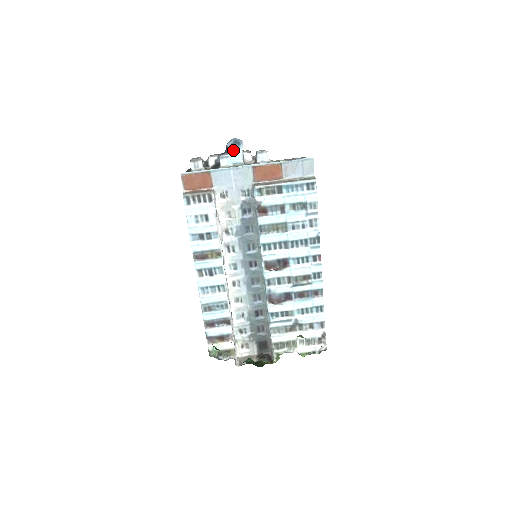
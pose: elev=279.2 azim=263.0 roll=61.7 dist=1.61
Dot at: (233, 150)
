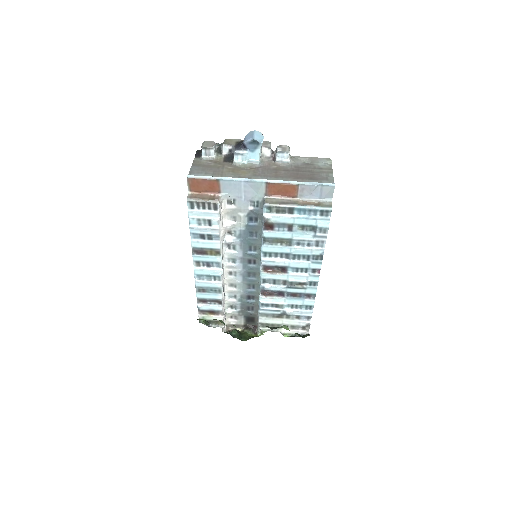
Dot at: (250, 148)
